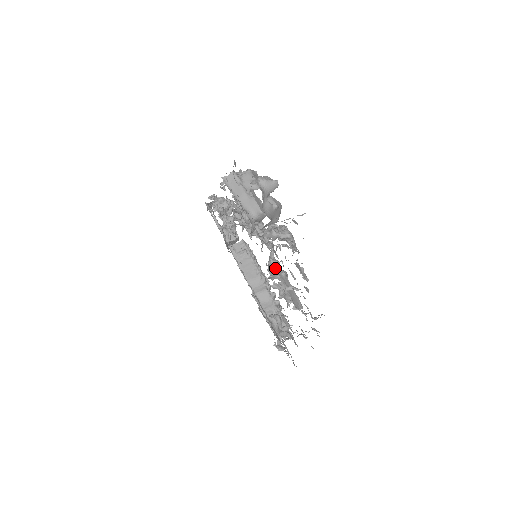
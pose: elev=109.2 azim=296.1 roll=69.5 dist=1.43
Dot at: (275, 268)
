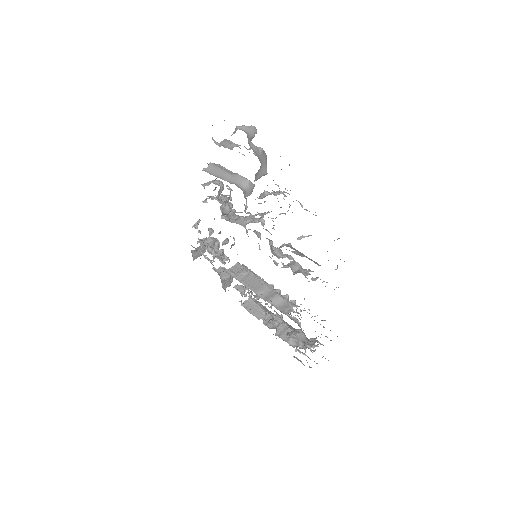
Dot at: (279, 252)
